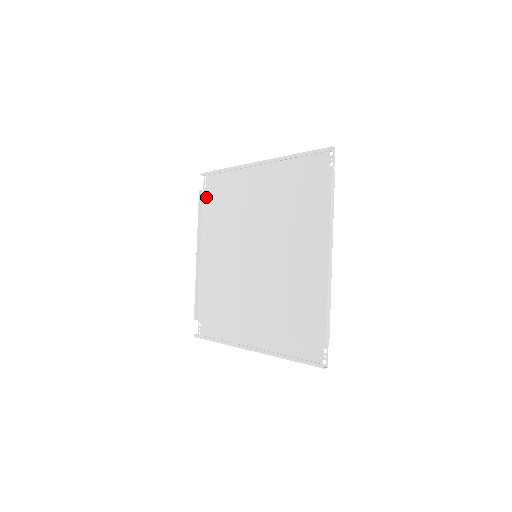
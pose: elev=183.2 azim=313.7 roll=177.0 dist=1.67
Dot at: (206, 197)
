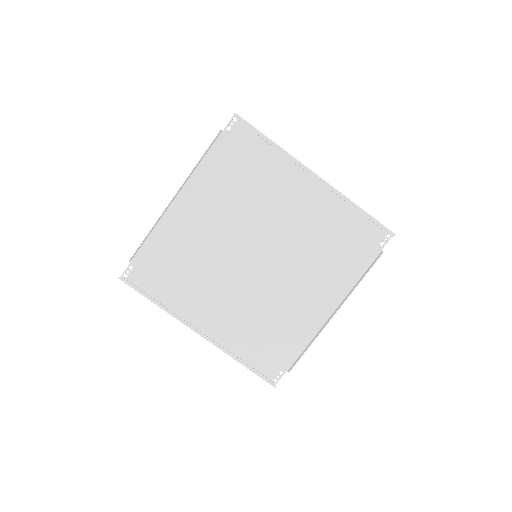
Dot at: (223, 143)
